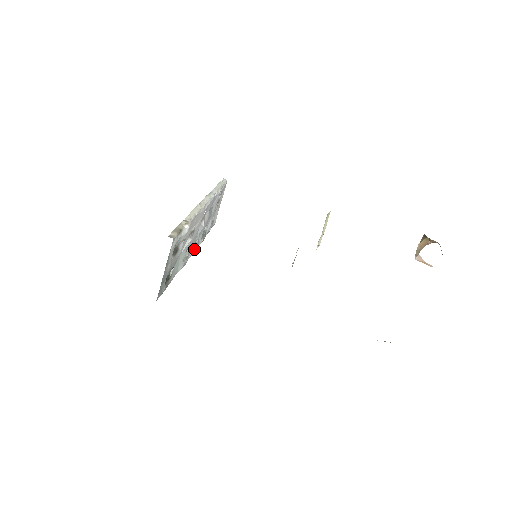
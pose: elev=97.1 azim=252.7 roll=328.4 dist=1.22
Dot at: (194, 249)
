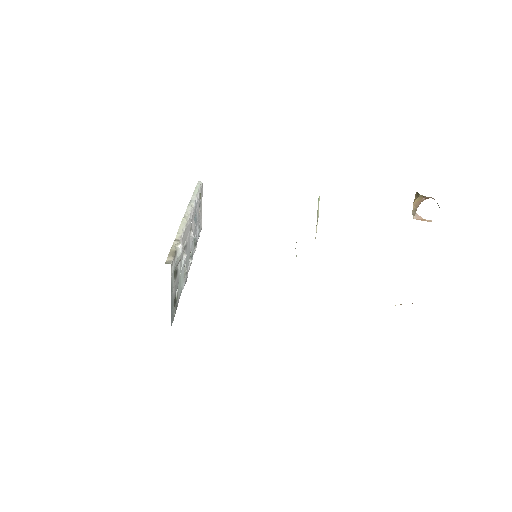
Dot at: (190, 261)
